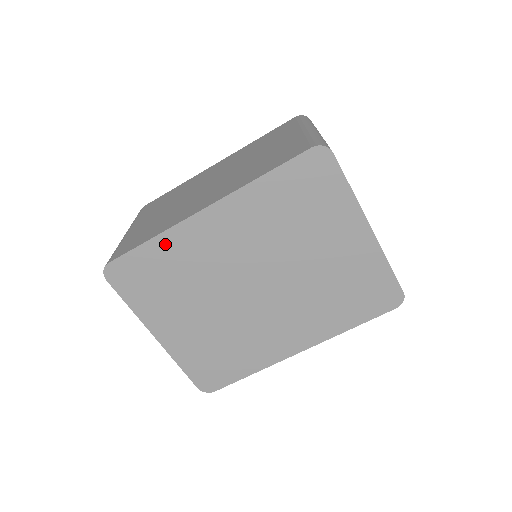
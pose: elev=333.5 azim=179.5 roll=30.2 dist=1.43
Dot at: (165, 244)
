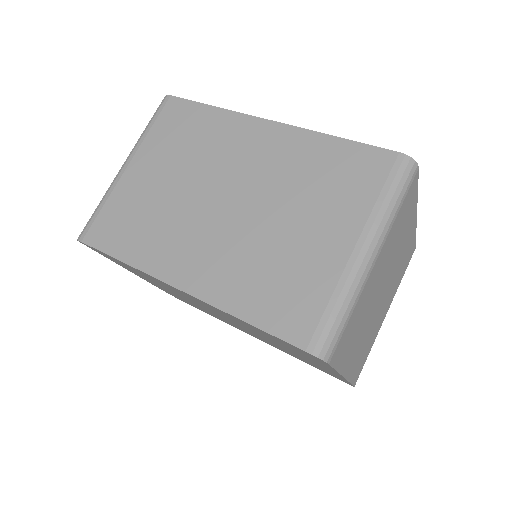
Dot at: (137, 270)
